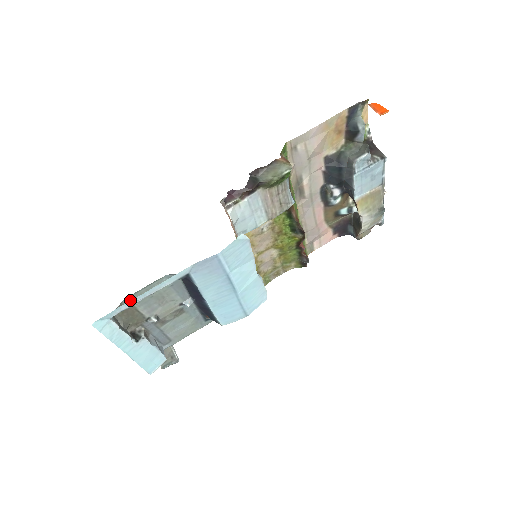
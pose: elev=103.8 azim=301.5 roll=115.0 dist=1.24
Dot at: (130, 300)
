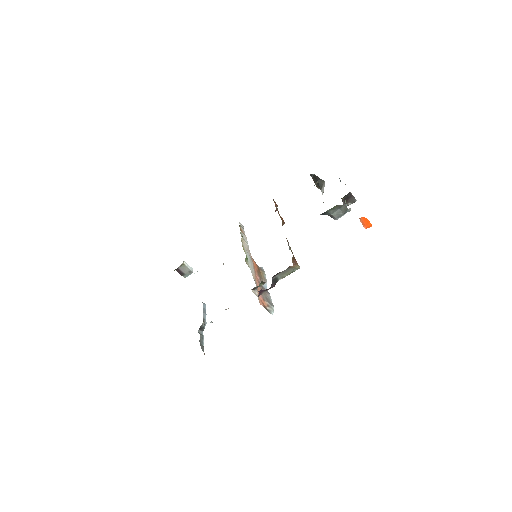
Dot at: occluded
